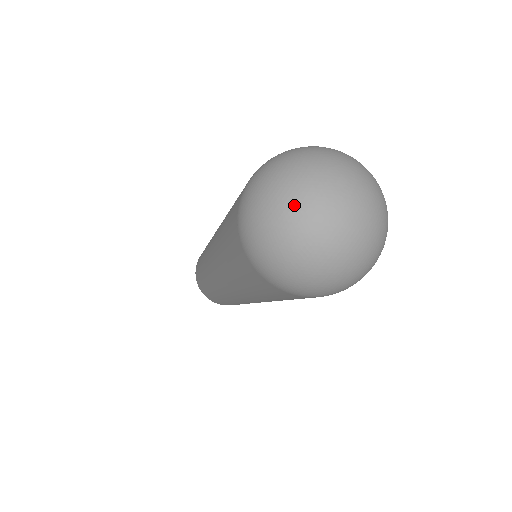
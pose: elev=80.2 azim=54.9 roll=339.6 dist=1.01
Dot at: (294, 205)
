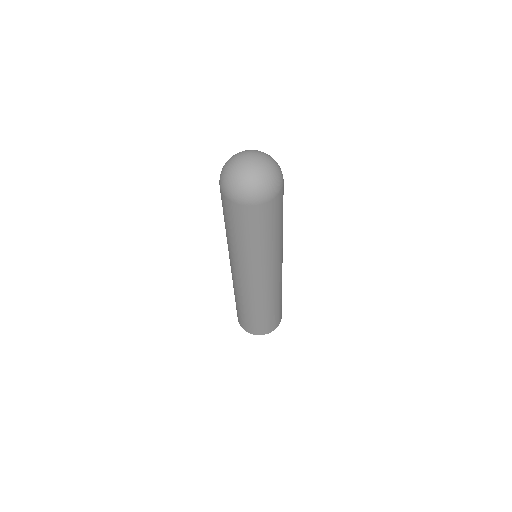
Dot at: (234, 164)
